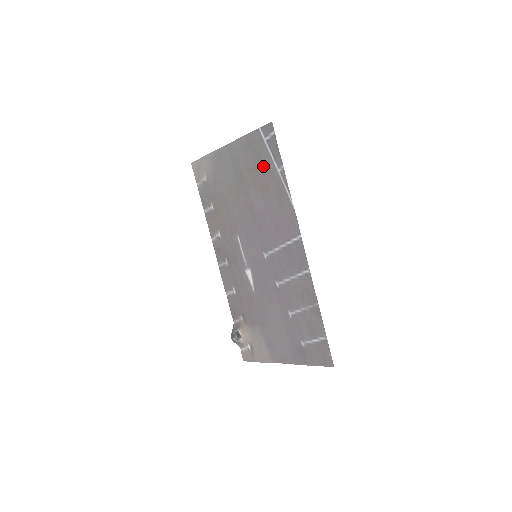
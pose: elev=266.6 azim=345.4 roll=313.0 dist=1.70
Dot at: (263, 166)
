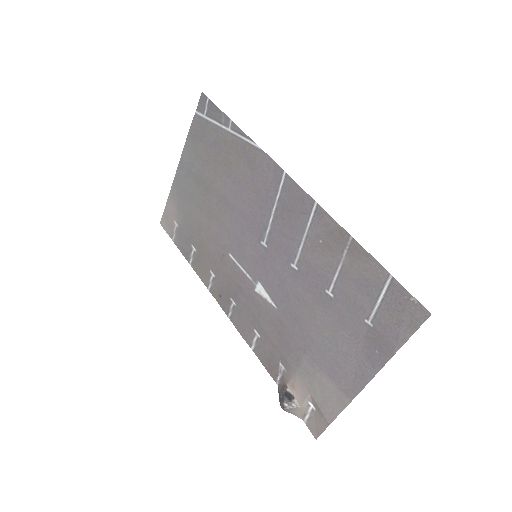
Dot at: (214, 143)
